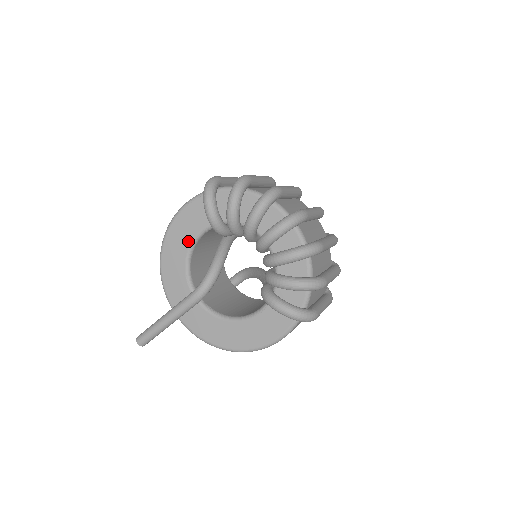
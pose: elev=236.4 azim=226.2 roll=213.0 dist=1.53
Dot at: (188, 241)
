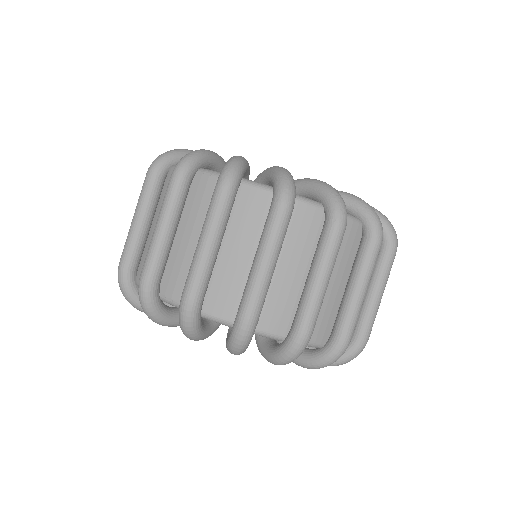
Dot at: occluded
